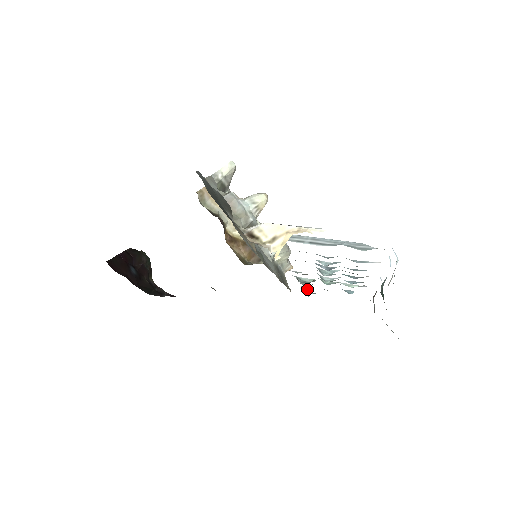
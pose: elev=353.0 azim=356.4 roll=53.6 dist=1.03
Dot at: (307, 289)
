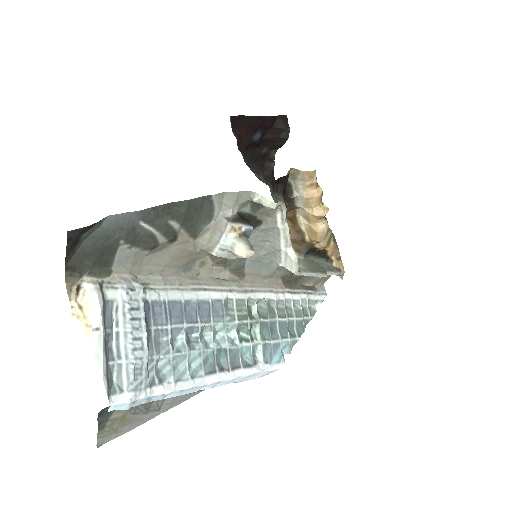
Dot at: (297, 305)
